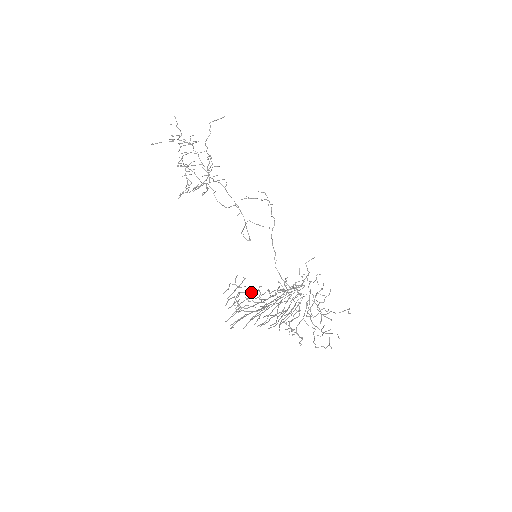
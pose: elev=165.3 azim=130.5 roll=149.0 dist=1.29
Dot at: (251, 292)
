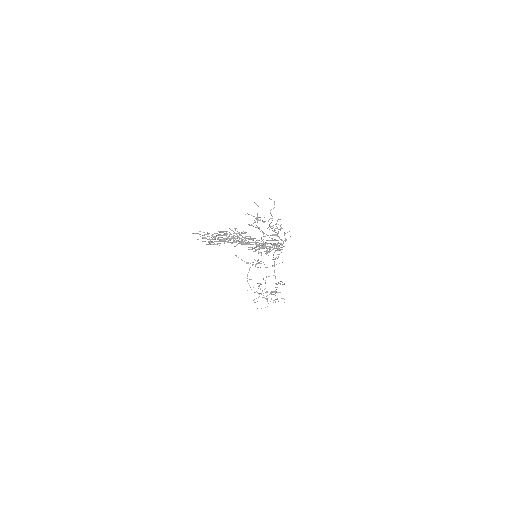
Dot at: occluded
